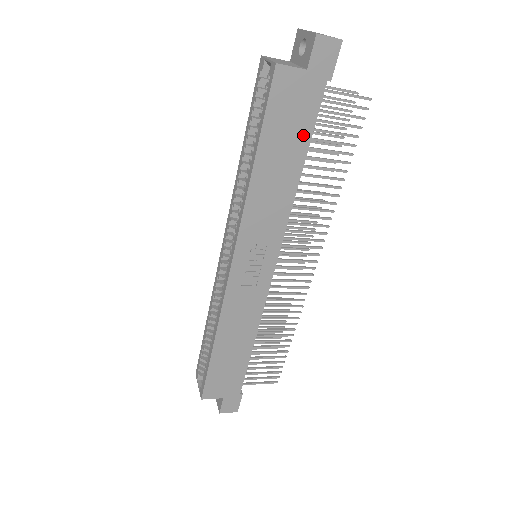
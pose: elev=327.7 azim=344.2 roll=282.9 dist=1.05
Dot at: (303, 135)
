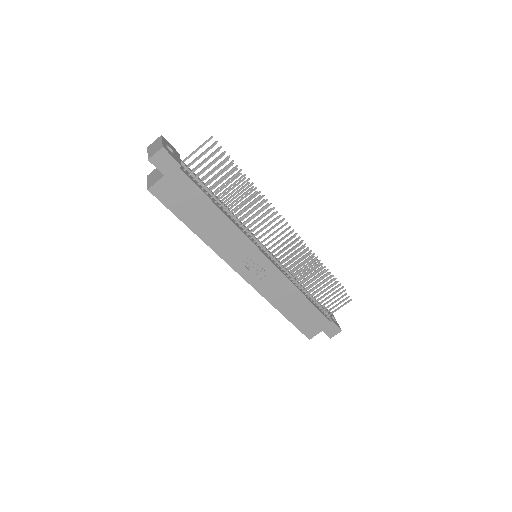
Dot at: (200, 198)
